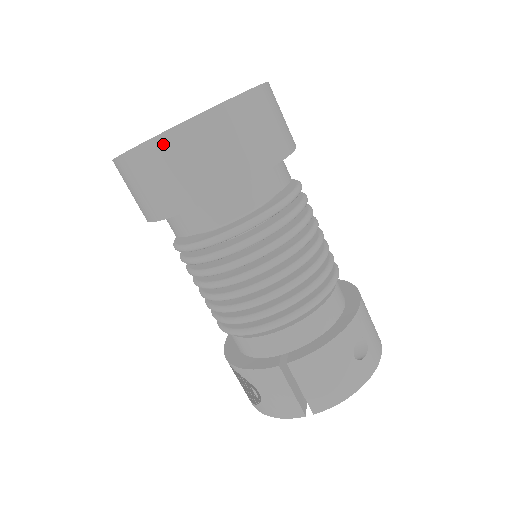
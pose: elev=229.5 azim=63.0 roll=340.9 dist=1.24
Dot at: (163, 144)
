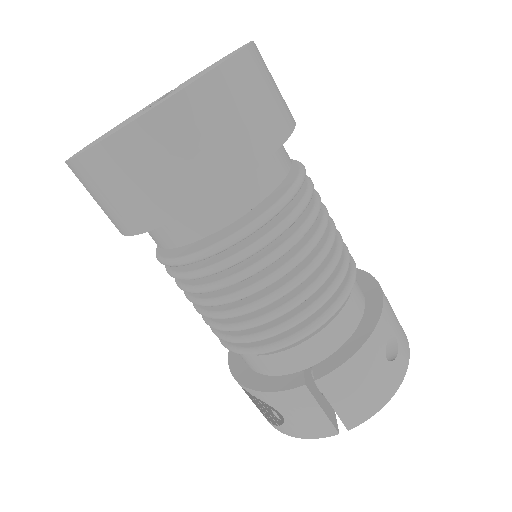
Dot at: (136, 136)
